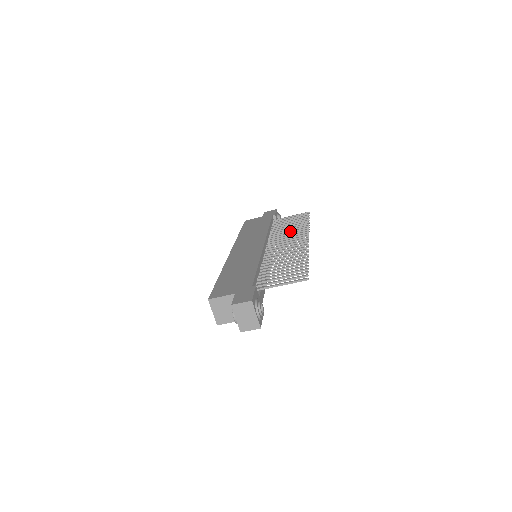
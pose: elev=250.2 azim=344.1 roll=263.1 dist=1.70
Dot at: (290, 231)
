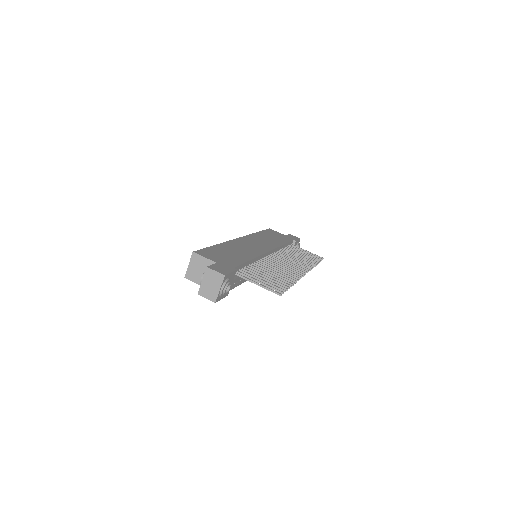
Dot at: (297, 259)
